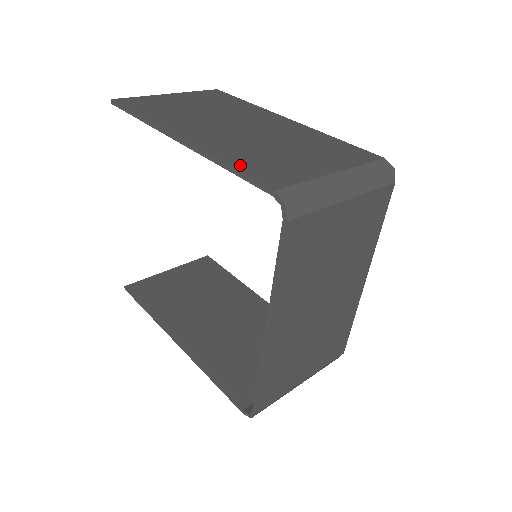
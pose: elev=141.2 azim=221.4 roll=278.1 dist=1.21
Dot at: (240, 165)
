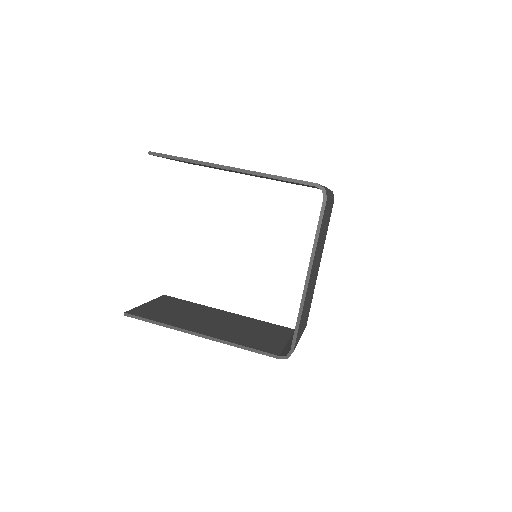
Dot at: occluded
